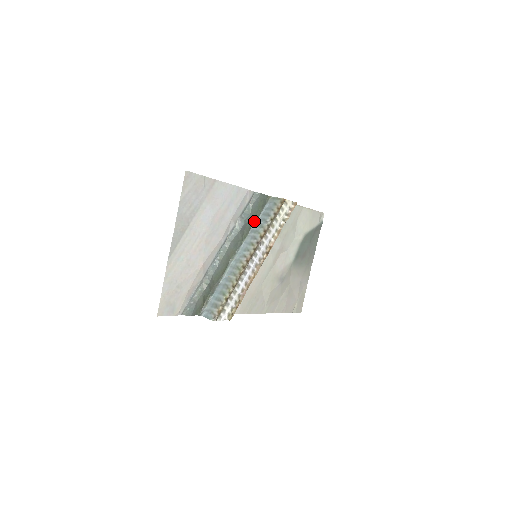
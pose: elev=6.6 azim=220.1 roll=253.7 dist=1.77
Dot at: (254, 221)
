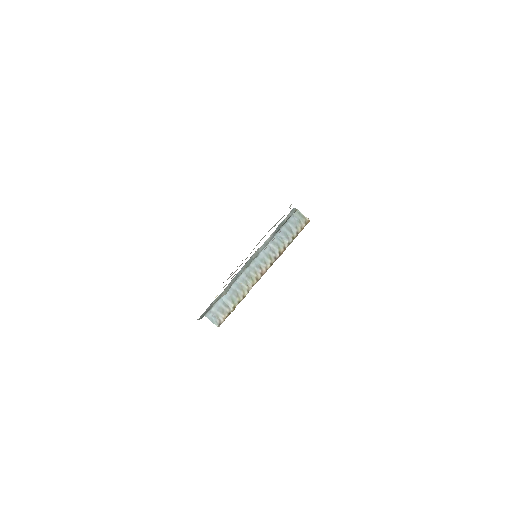
Dot at: (277, 231)
